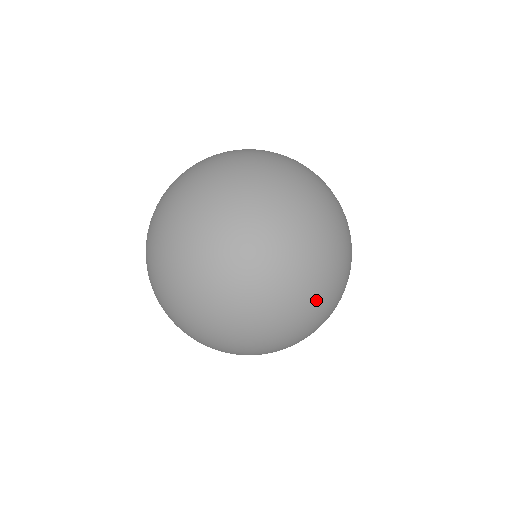
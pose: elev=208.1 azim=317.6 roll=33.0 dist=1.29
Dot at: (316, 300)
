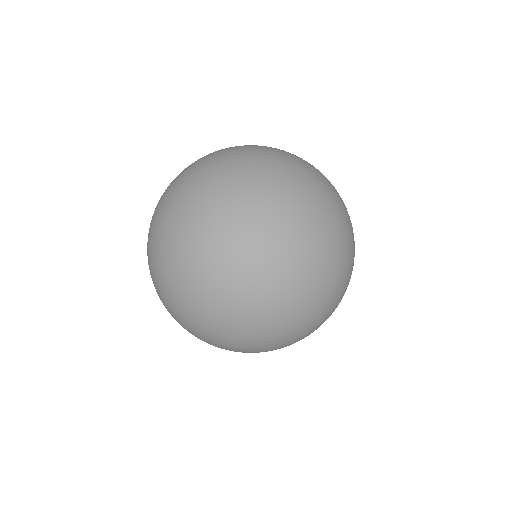
Dot at: (350, 229)
